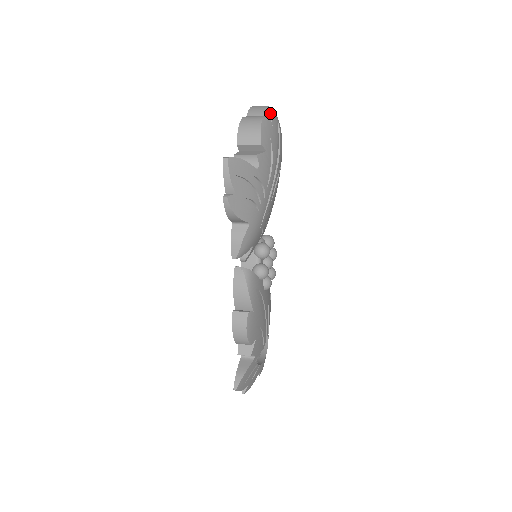
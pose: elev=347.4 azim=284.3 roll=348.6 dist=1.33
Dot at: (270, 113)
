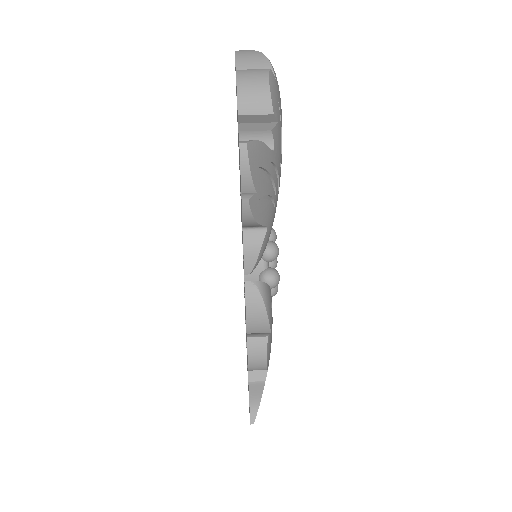
Dot at: (269, 63)
